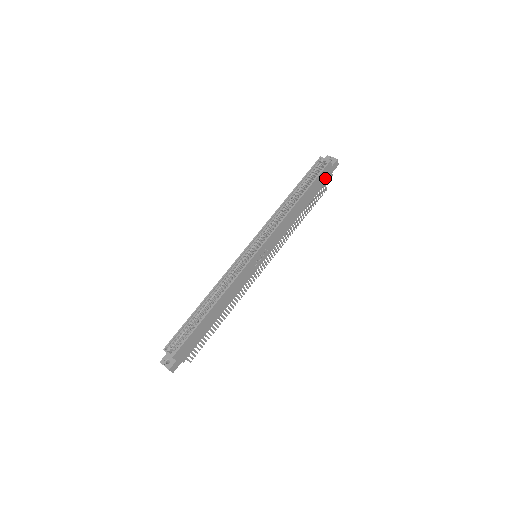
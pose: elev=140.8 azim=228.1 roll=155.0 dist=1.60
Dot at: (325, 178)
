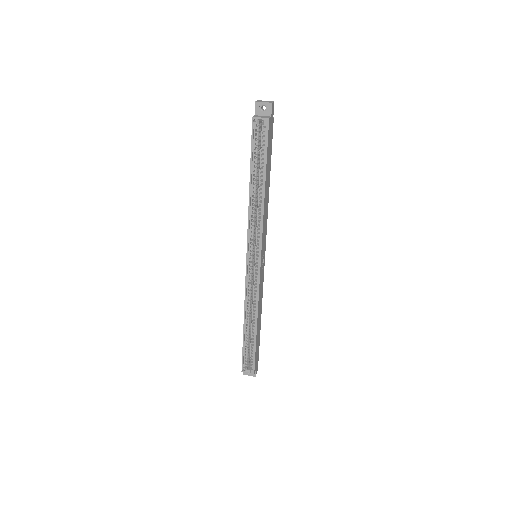
Dot at: (271, 133)
